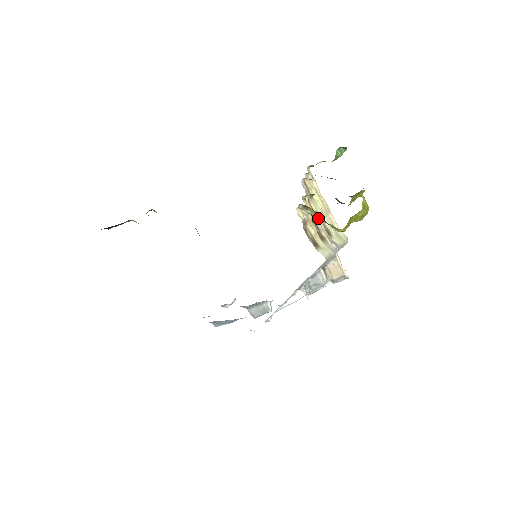
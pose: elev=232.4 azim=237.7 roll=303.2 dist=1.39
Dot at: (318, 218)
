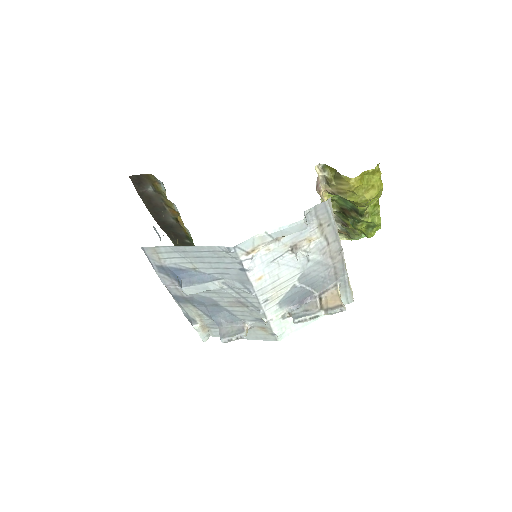
Dot at: (333, 182)
